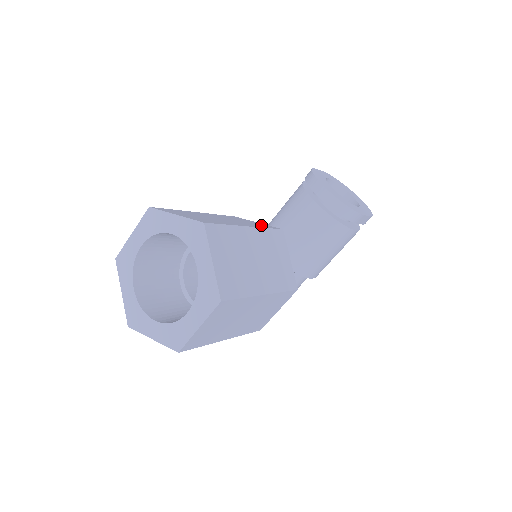
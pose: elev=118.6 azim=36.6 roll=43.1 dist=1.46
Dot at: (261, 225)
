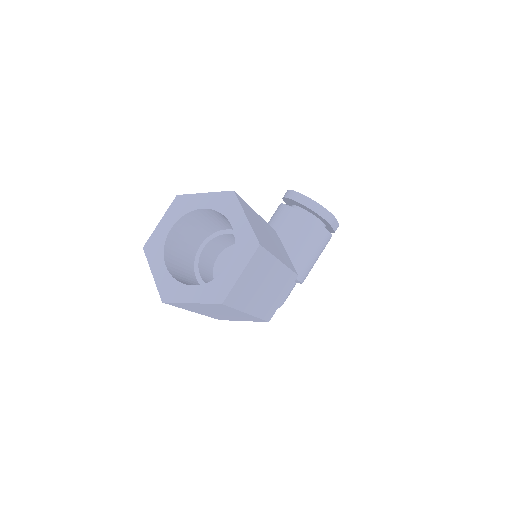
Dot at: occluded
